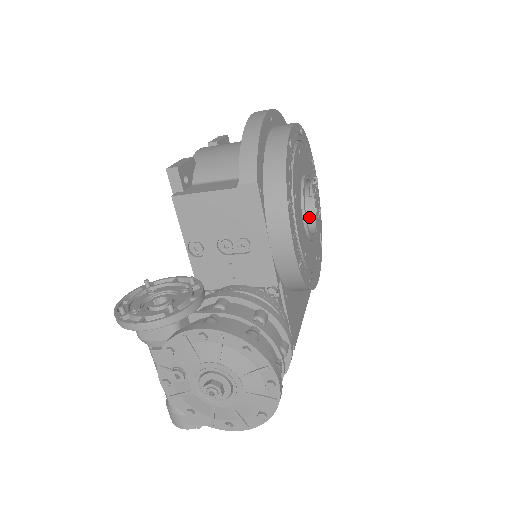
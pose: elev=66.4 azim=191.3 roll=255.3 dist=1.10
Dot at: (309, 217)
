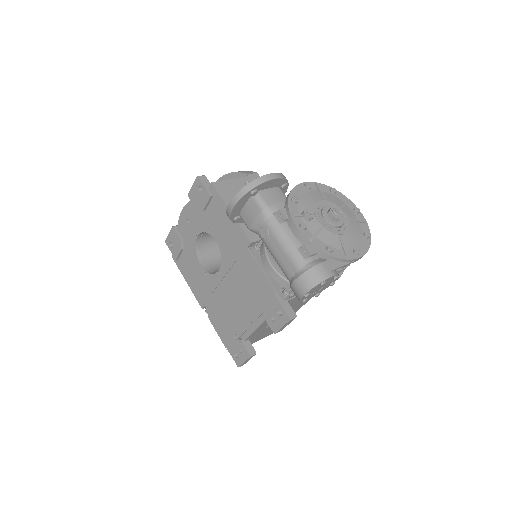
Dot at: occluded
